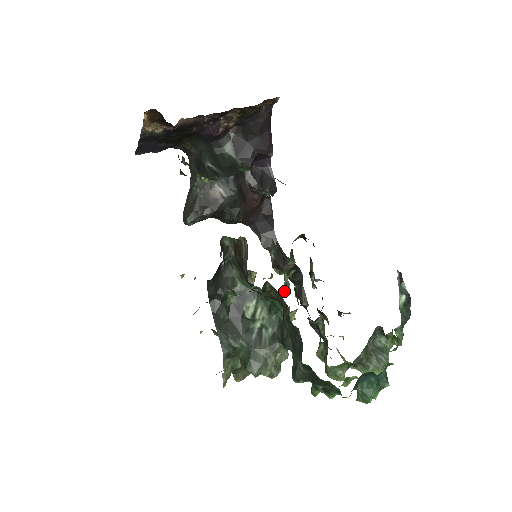
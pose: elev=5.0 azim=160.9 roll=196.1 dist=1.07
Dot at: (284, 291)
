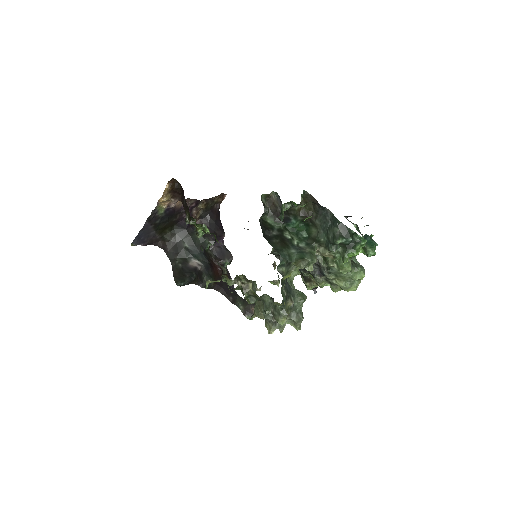
Dot at: occluded
